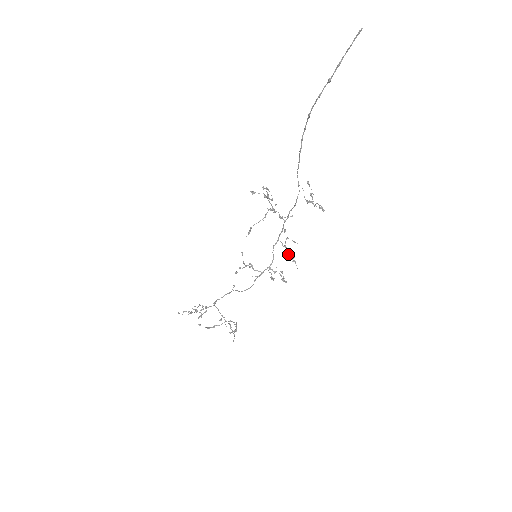
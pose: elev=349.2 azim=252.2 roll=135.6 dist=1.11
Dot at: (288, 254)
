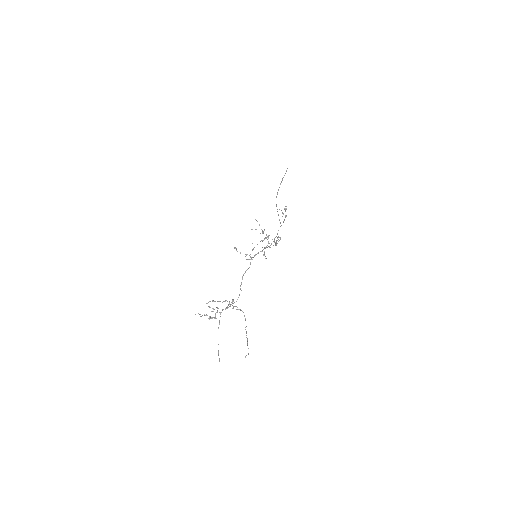
Dot at: occluded
